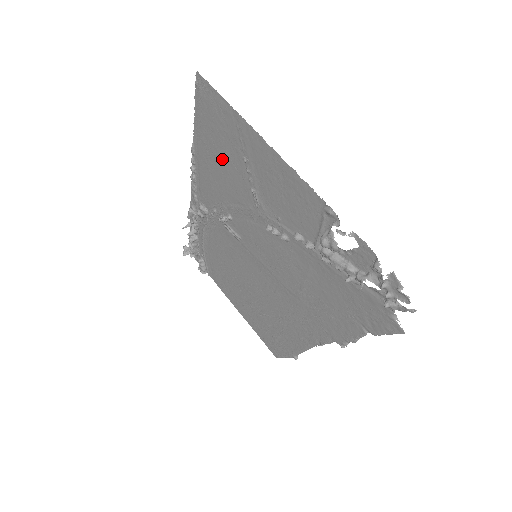
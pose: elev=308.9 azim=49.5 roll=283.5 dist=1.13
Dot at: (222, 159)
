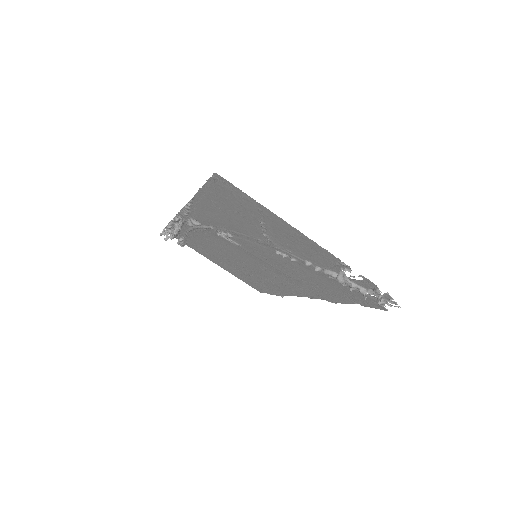
Dot at: (232, 213)
